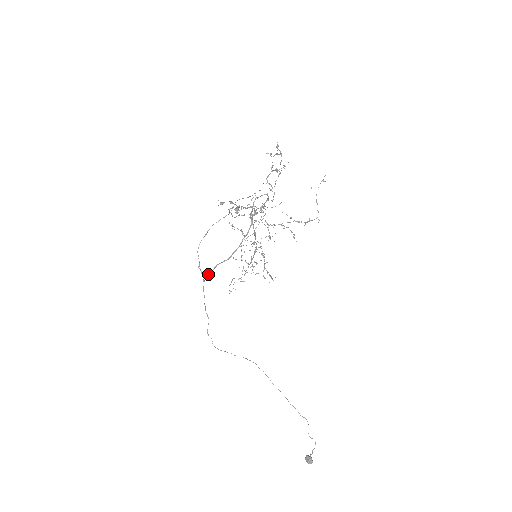
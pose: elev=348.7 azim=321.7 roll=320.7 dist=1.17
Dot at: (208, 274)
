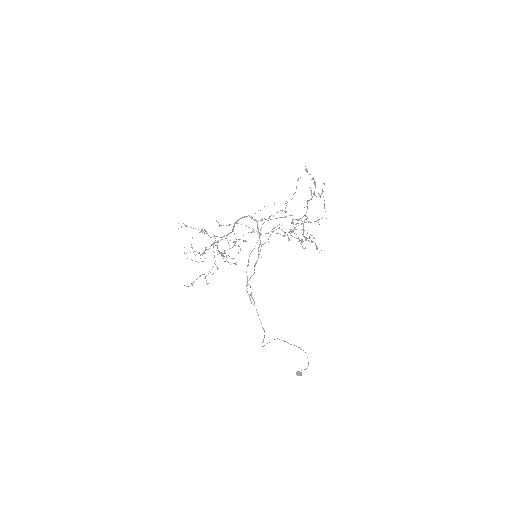
Dot at: (249, 295)
